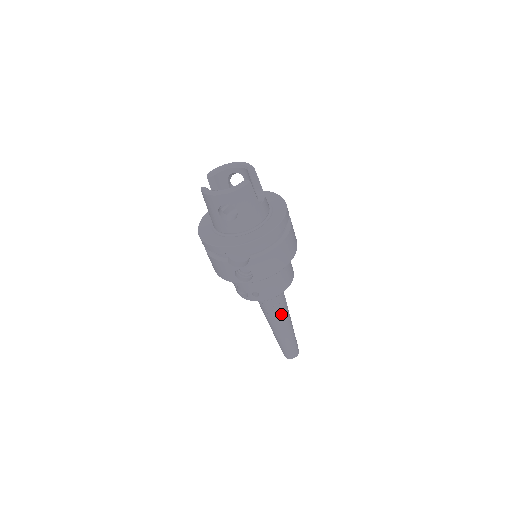
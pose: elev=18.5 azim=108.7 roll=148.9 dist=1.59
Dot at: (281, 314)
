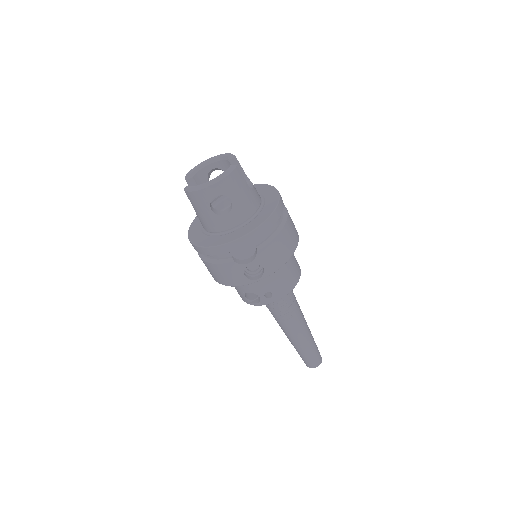
Dot at: (296, 316)
